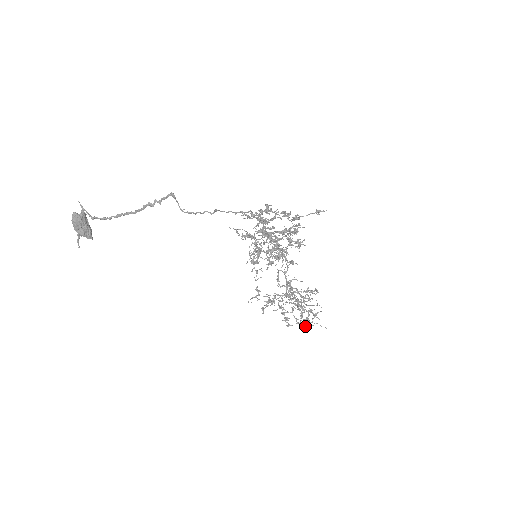
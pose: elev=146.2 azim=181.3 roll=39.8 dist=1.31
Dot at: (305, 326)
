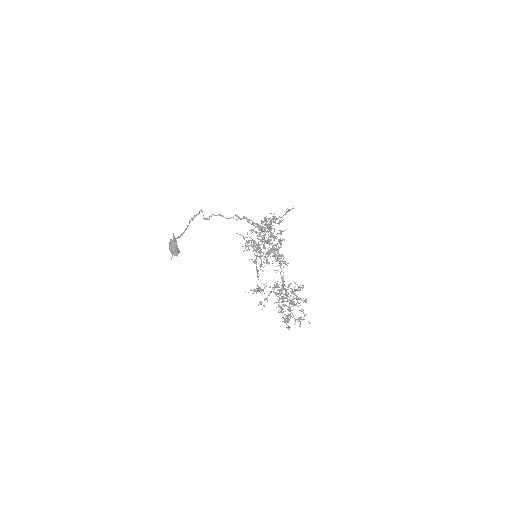
Dot at: (287, 316)
